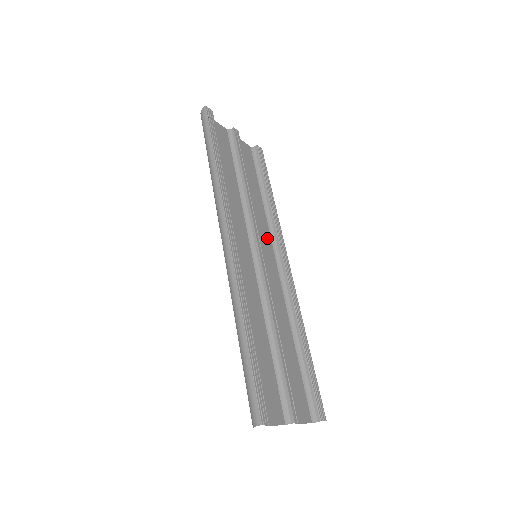
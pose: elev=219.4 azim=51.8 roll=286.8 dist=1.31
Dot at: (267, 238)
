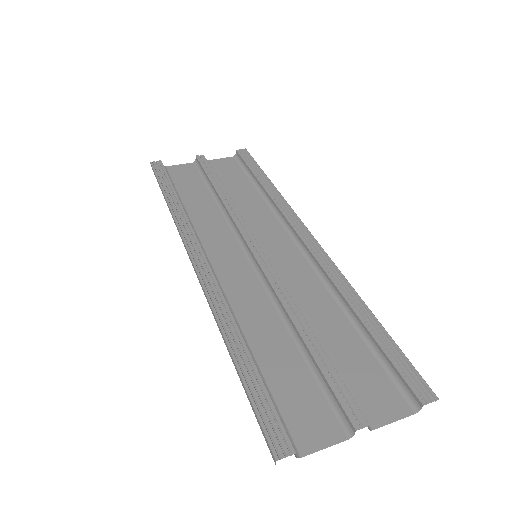
Dot at: (274, 228)
